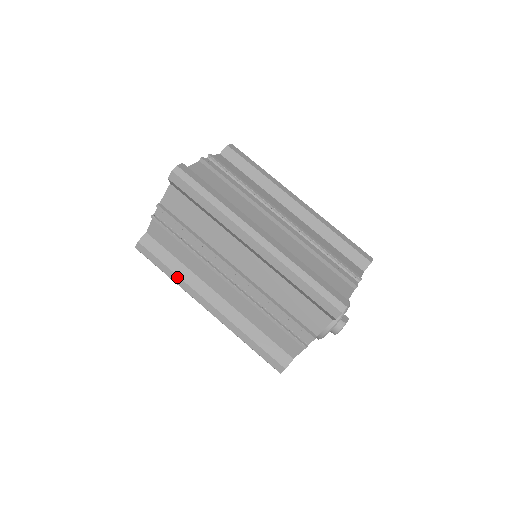
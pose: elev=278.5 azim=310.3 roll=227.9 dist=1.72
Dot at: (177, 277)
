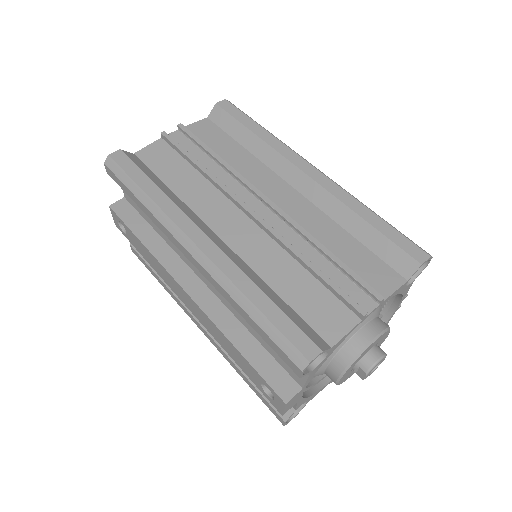
Dot at: (163, 195)
